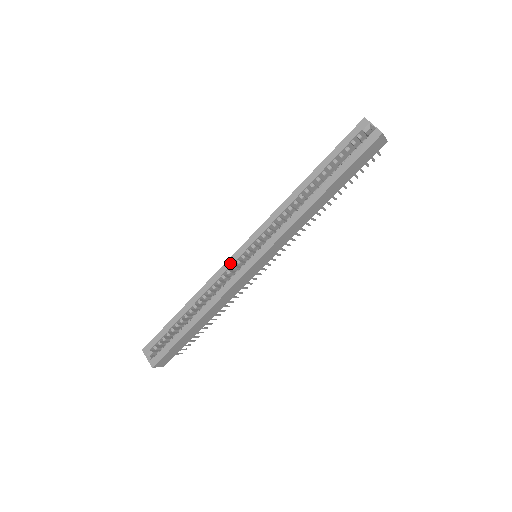
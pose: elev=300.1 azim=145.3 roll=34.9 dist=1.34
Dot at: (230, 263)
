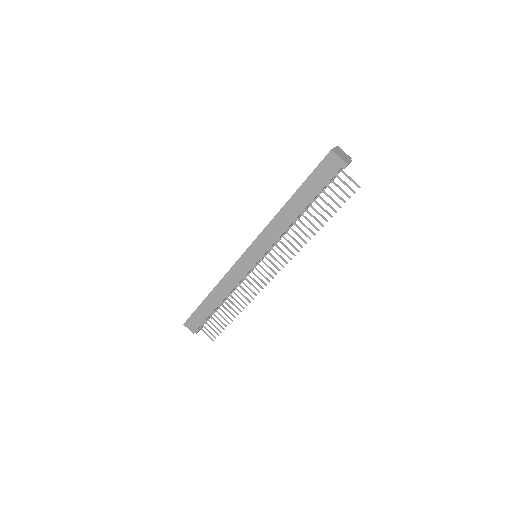
Dot at: occluded
